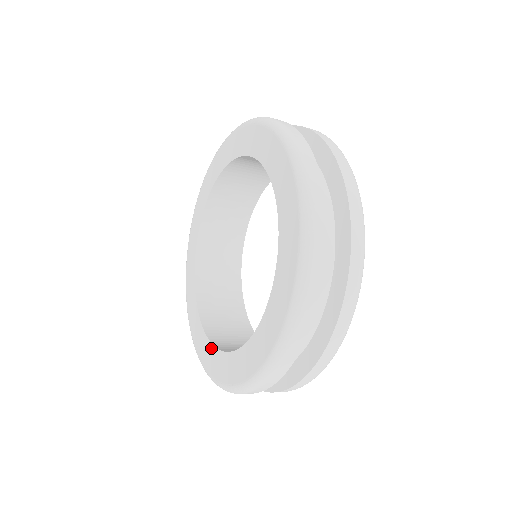
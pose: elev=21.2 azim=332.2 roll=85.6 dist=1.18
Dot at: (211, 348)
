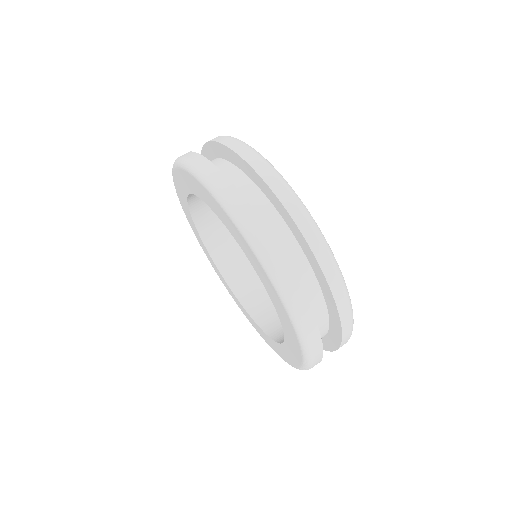
Dot at: (255, 324)
